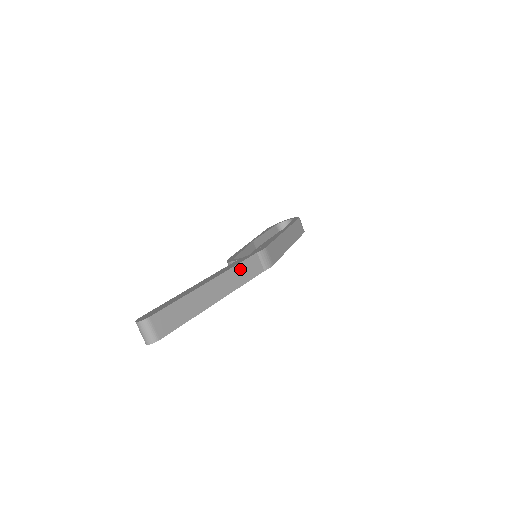
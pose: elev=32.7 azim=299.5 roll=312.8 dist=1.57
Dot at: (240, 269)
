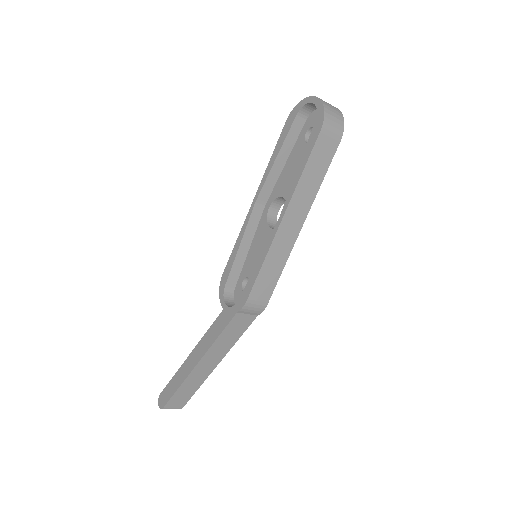
Dot at: (224, 336)
